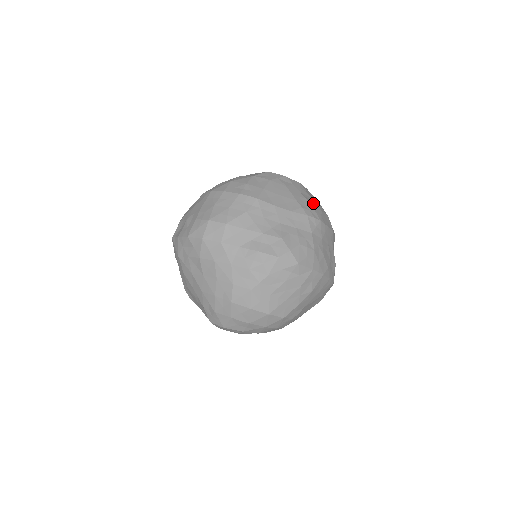
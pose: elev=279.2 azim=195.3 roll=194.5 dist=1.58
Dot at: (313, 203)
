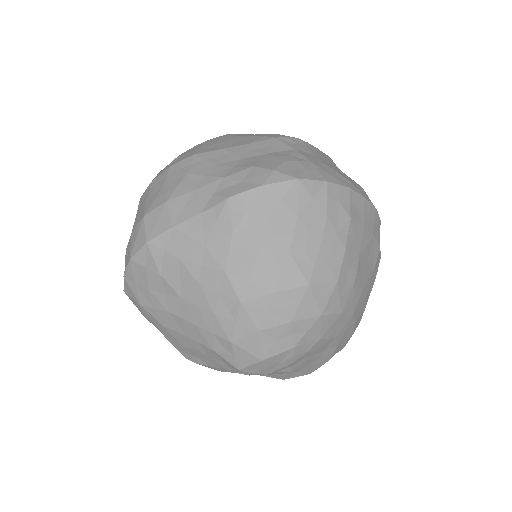
Dot at: occluded
